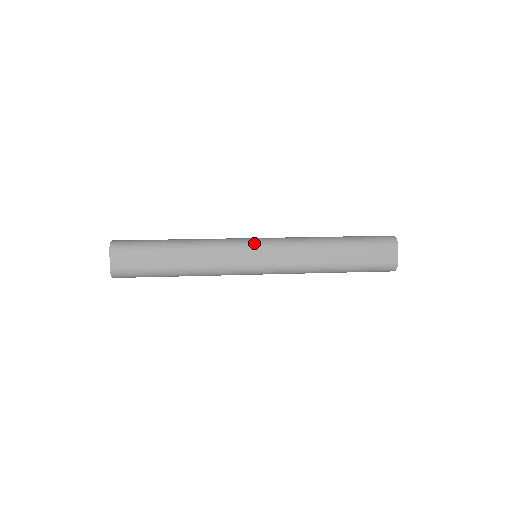
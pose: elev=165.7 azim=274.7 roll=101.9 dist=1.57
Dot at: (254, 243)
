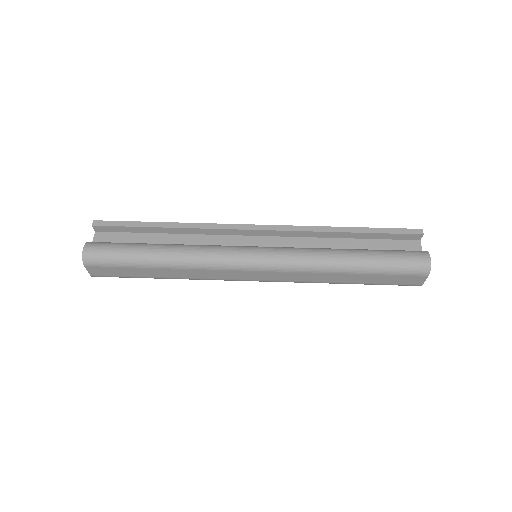
Dot at: (251, 266)
